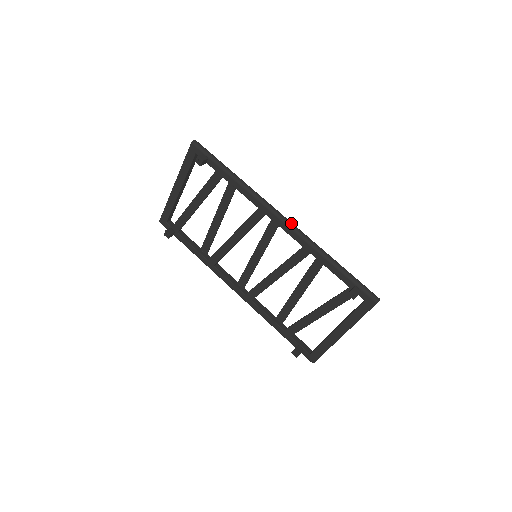
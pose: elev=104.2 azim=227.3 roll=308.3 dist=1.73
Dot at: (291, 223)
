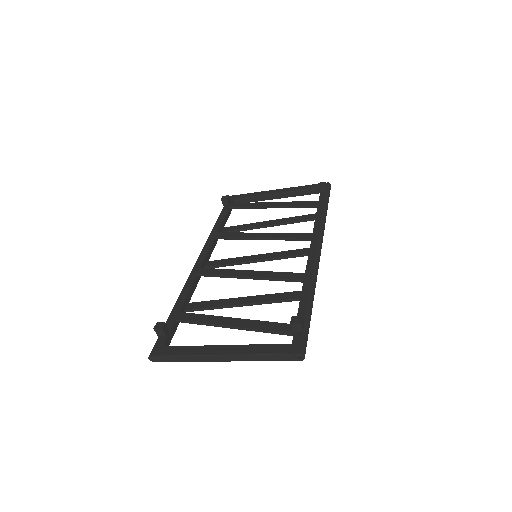
Dot at: occluded
